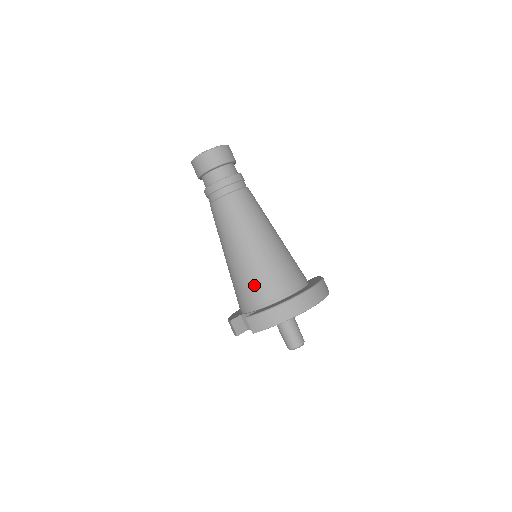
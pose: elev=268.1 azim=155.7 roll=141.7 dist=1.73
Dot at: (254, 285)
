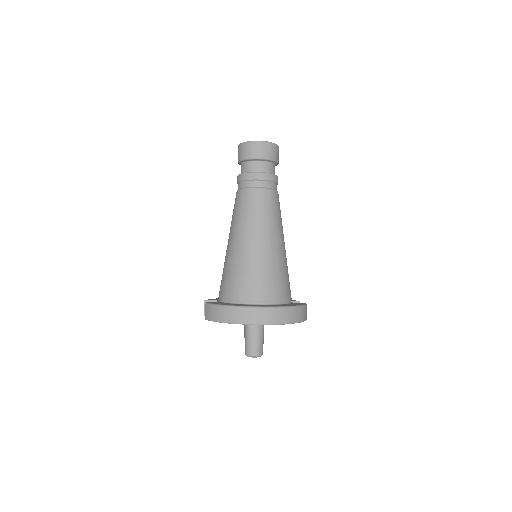
Dot at: (228, 279)
